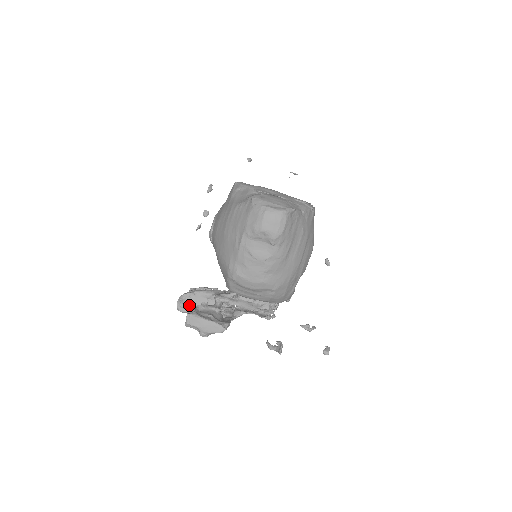
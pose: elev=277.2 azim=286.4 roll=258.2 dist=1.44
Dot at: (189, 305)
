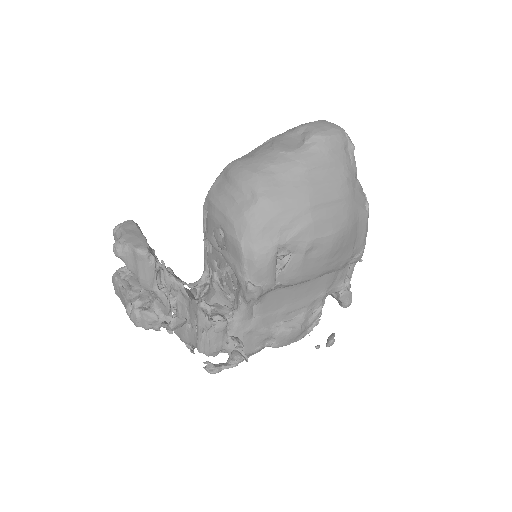
Dot at: (130, 278)
